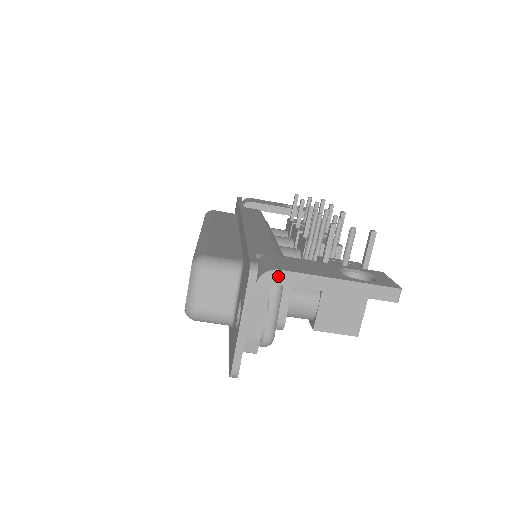
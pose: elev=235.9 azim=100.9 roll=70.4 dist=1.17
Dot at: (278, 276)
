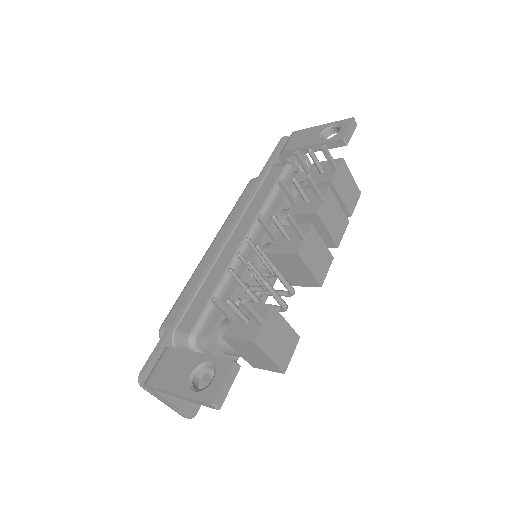
Dot at: (150, 387)
